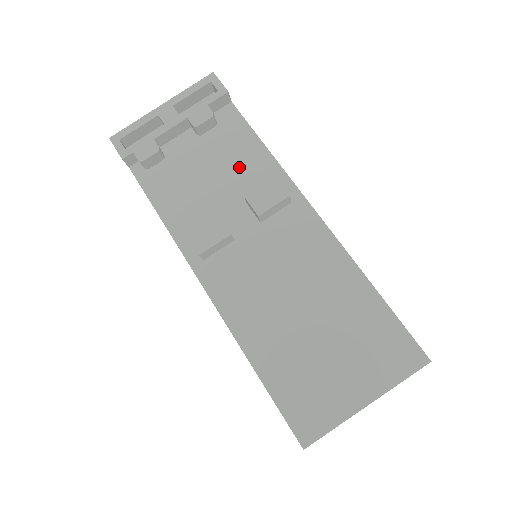
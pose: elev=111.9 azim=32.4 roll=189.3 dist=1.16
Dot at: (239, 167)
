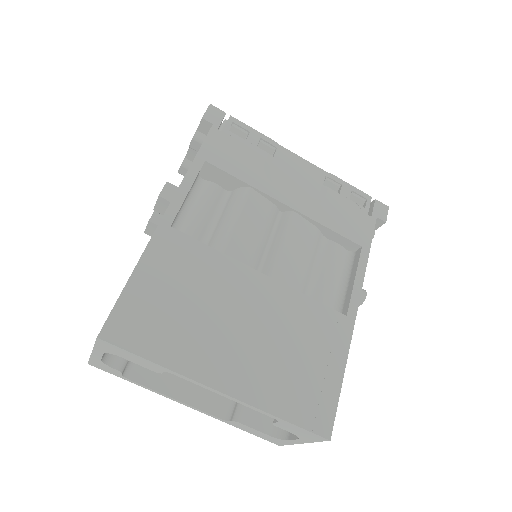
Dot at: occluded
